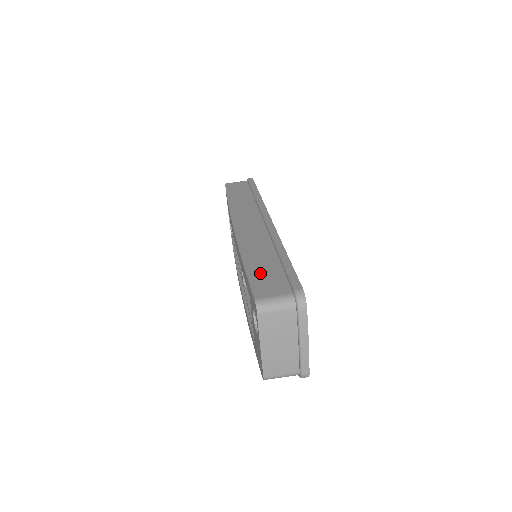
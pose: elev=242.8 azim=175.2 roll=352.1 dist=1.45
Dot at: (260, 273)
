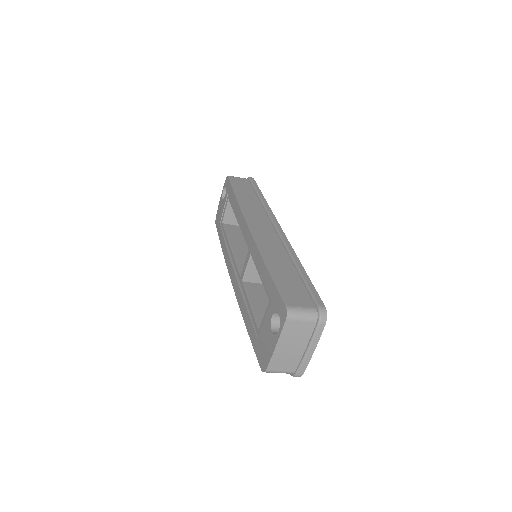
Dot at: (284, 281)
